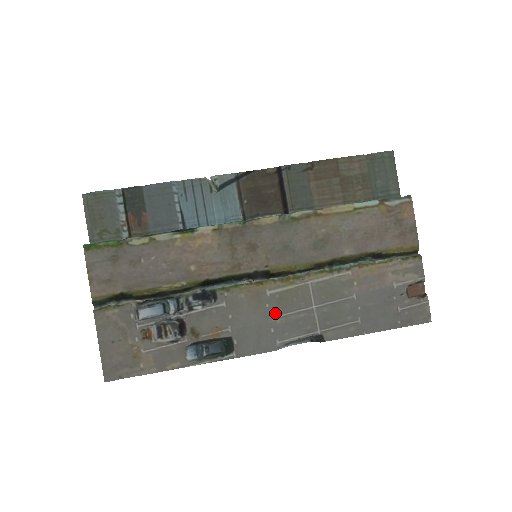
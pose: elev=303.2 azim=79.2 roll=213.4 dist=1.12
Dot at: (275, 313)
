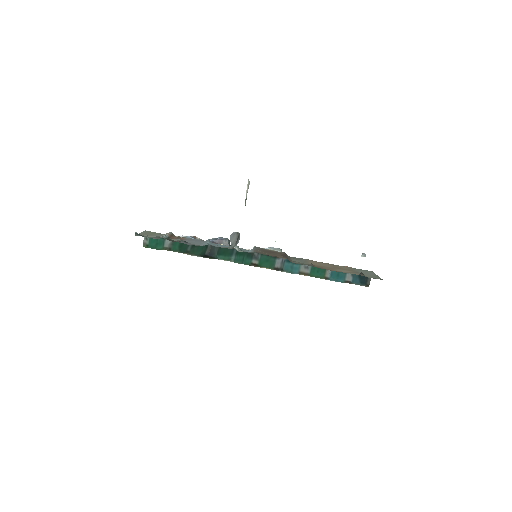
Dot at: occluded
